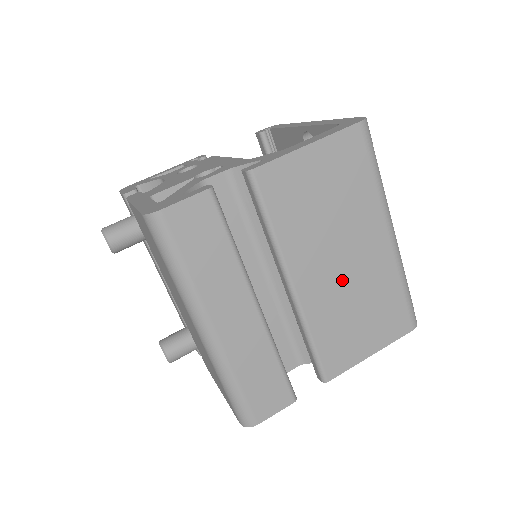
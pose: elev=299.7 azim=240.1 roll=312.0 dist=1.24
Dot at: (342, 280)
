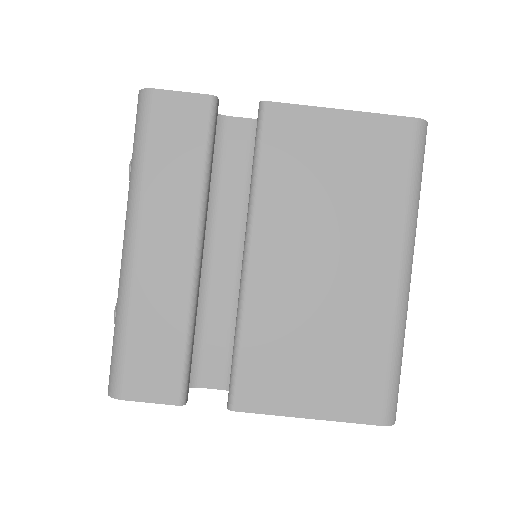
Dot at: (312, 288)
